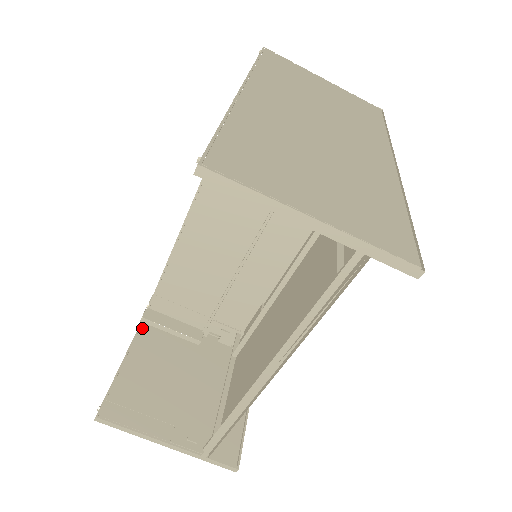
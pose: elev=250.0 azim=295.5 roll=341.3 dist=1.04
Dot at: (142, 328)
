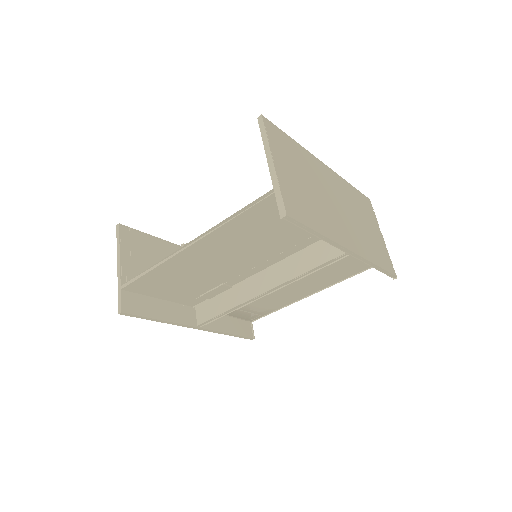
Dot at: (177, 246)
